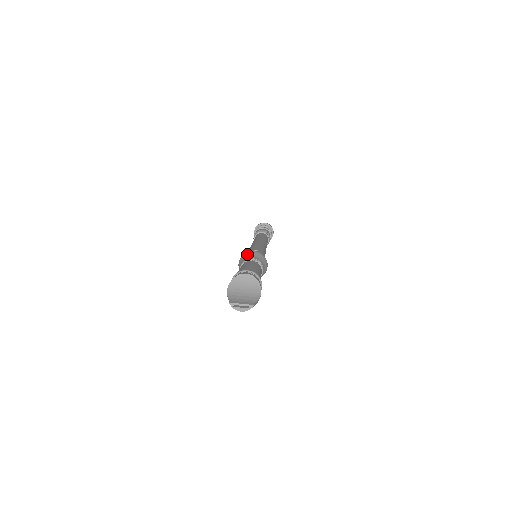
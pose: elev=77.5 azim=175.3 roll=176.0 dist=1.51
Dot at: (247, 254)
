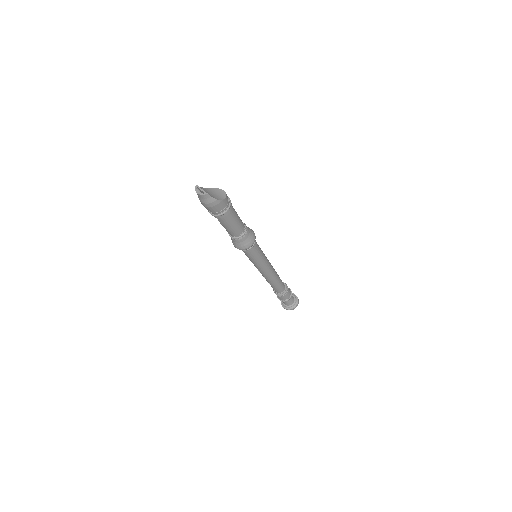
Dot at: occluded
